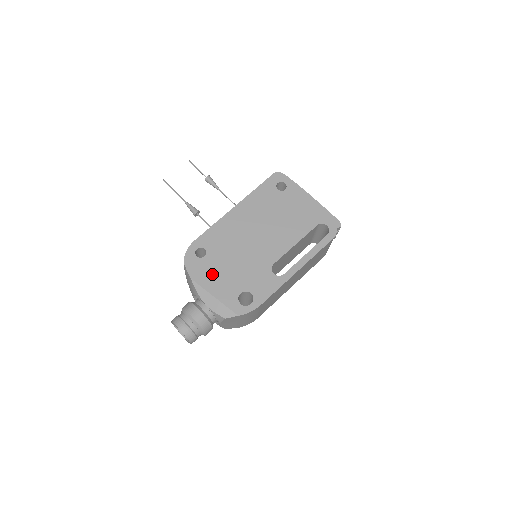
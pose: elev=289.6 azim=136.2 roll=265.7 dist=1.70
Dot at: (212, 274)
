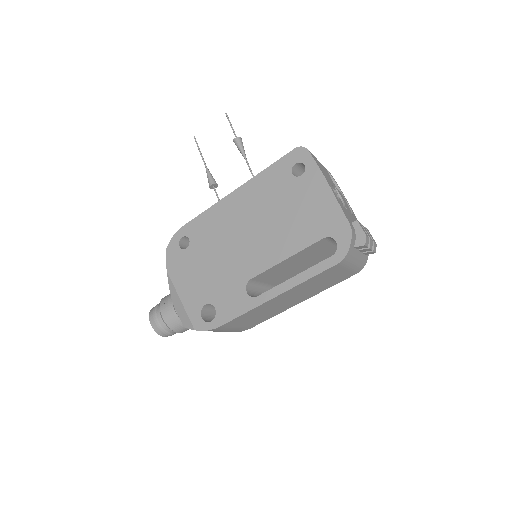
Dot at: (186, 272)
